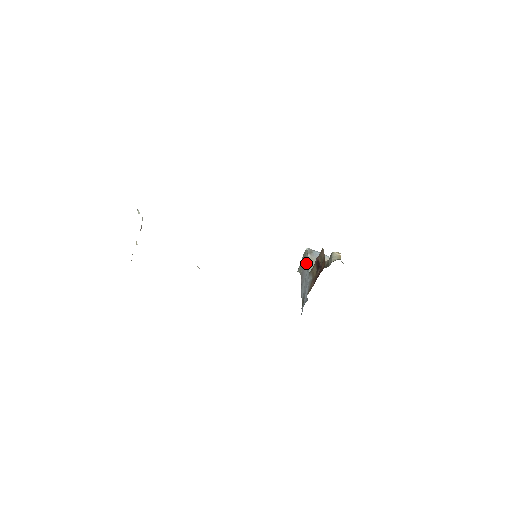
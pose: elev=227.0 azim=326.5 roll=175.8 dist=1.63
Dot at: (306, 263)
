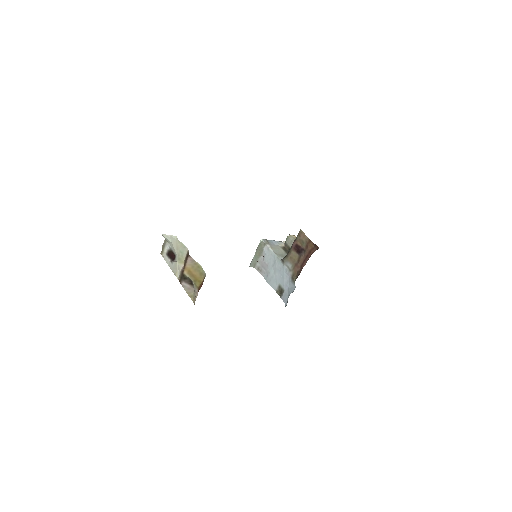
Dot at: (267, 254)
